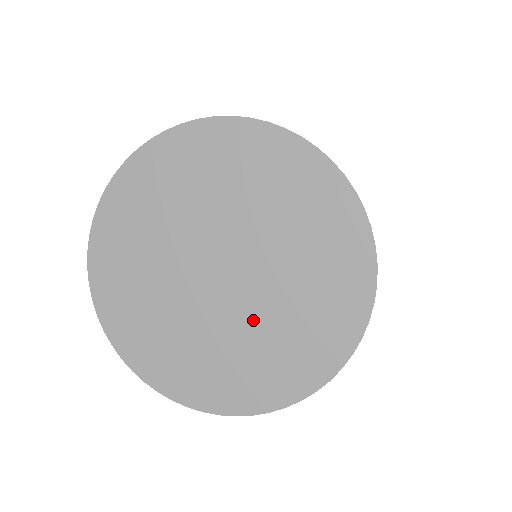
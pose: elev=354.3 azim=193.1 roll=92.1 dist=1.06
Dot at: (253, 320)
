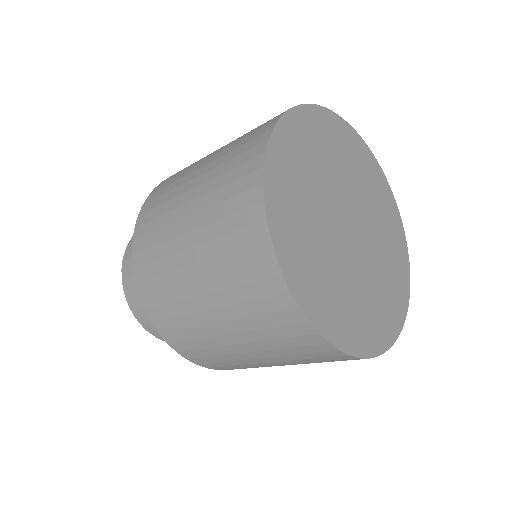
Dot at: (375, 260)
